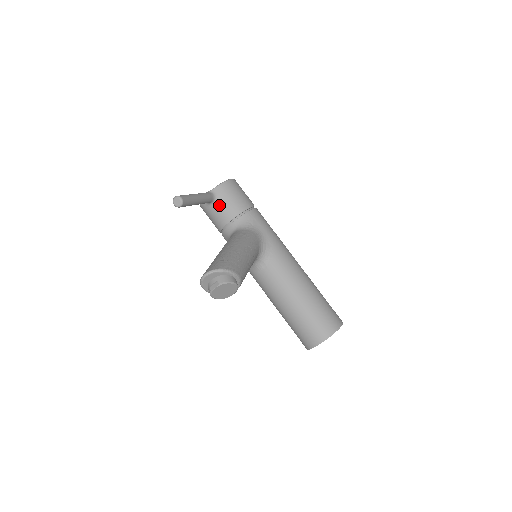
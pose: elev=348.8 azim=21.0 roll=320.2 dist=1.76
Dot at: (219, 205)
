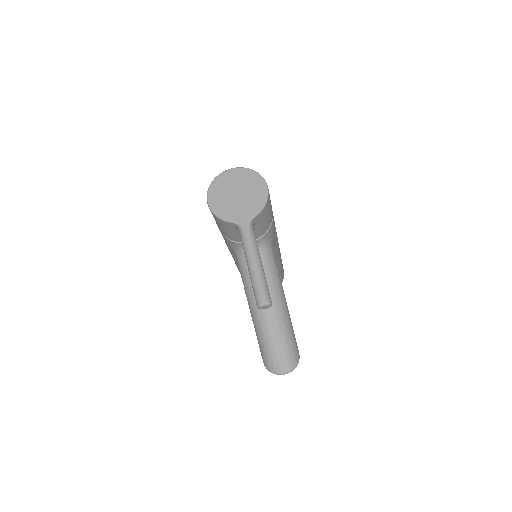
Dot at: occluded
